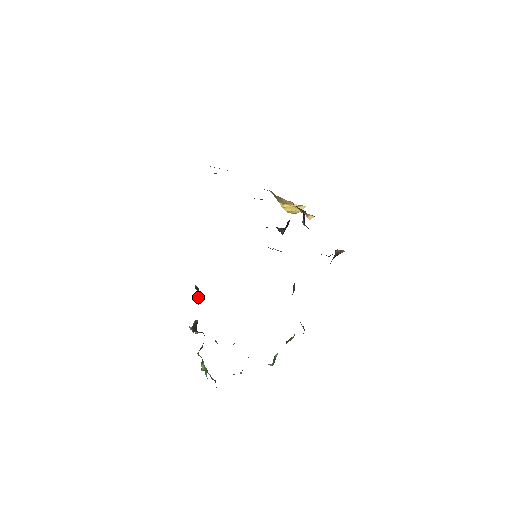
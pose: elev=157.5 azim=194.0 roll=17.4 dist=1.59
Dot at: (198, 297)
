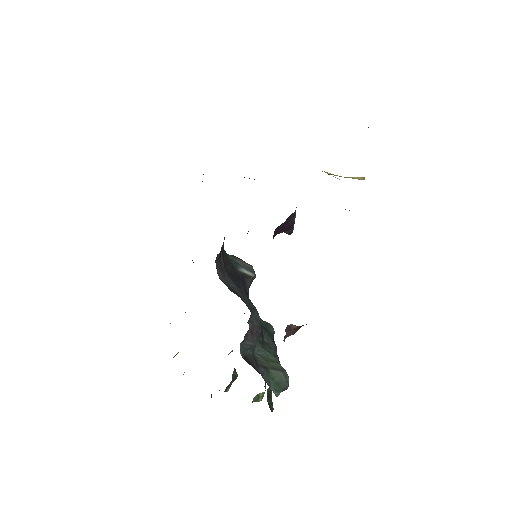
Dot at: occluded
